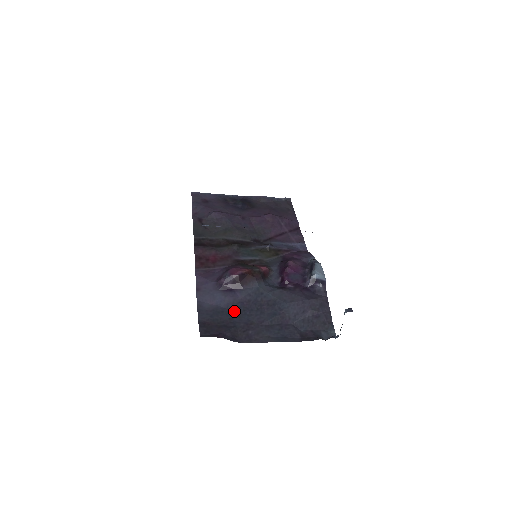
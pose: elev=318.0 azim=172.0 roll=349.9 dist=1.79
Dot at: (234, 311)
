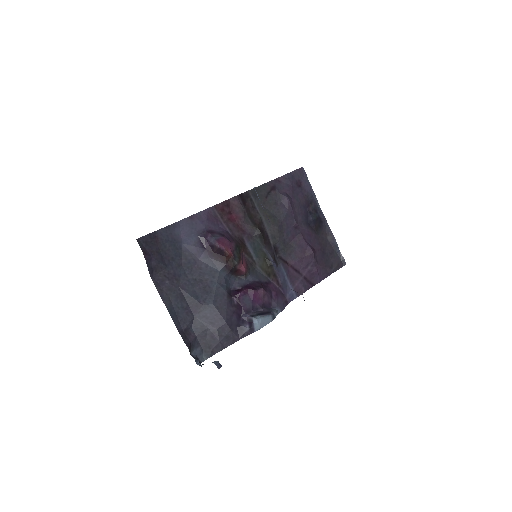
Dot at: (183, 259)
